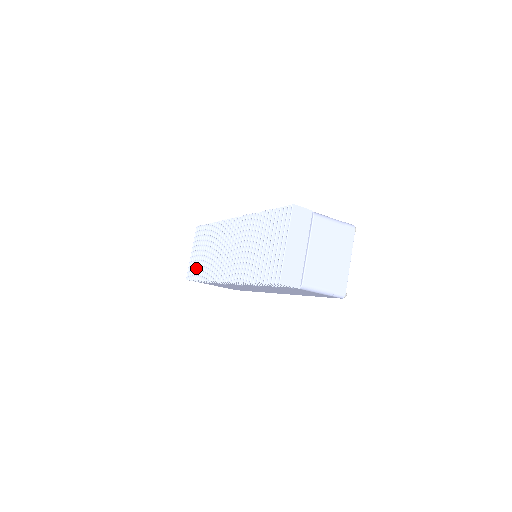
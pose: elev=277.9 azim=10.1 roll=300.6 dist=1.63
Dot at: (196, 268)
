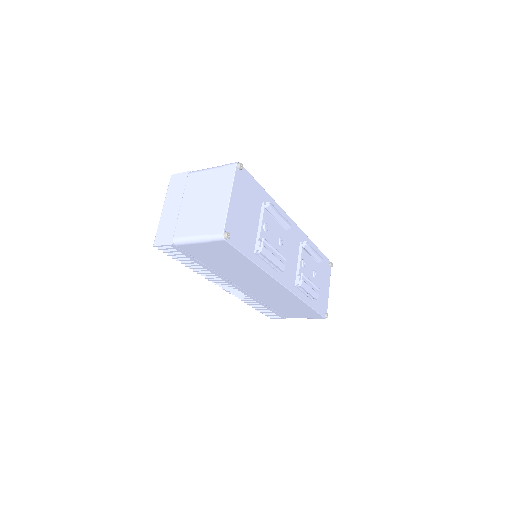
Dot at: occluded
